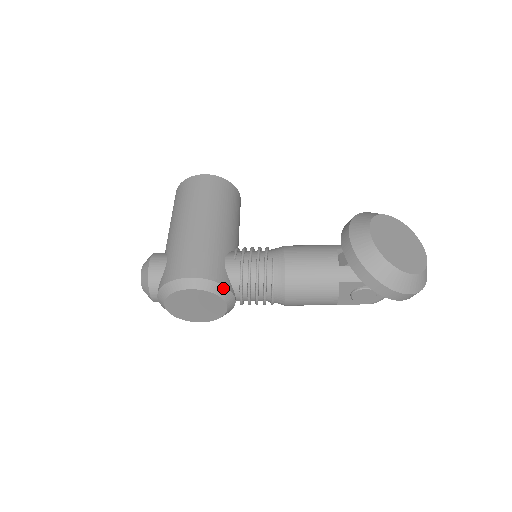
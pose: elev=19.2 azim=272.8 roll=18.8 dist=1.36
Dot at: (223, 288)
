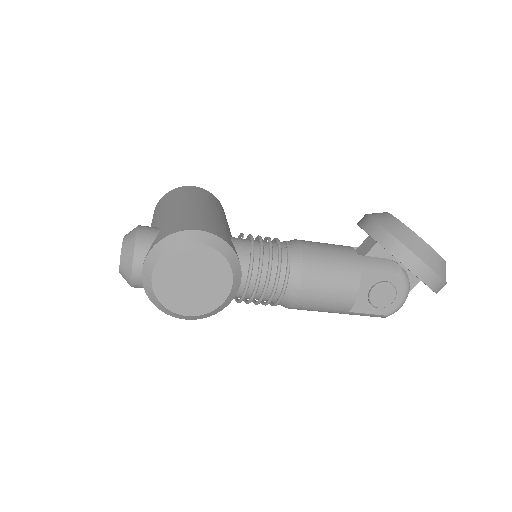
Dot at: (234, 255)
